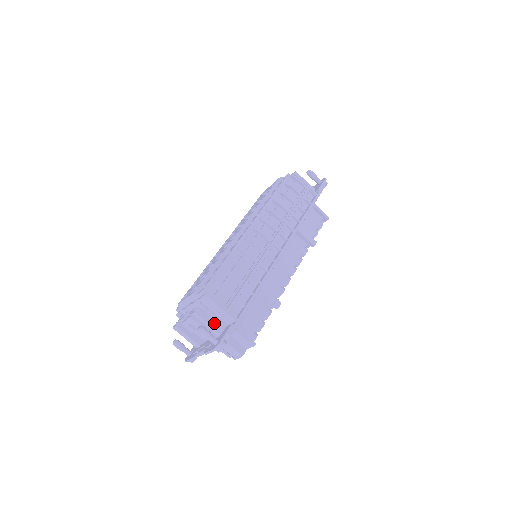
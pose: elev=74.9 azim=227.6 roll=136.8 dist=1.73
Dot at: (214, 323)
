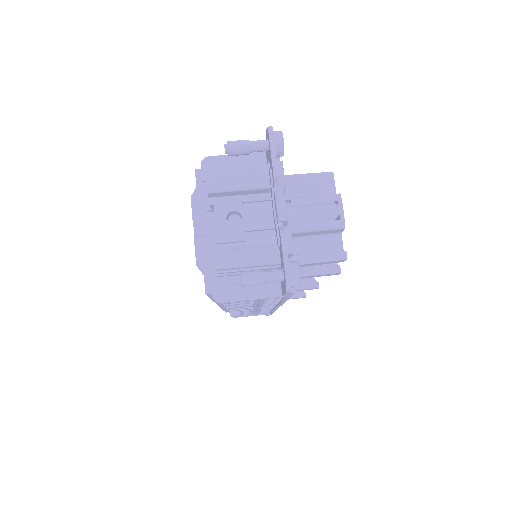
Dot at: (248, 171)
